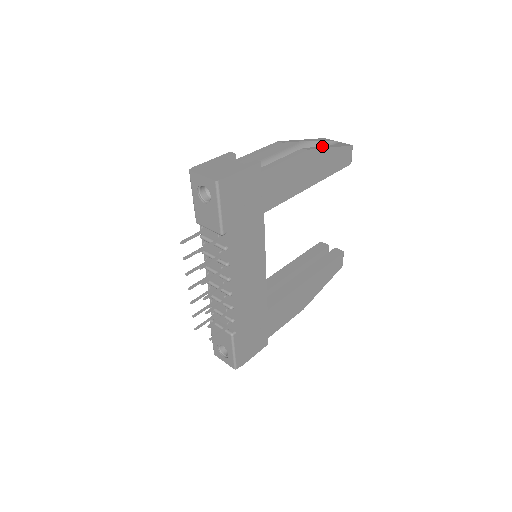
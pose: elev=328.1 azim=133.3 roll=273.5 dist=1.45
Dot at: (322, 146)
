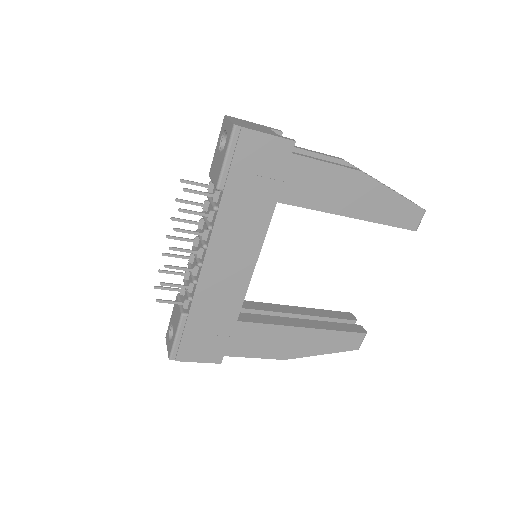
Dot at: occluded
